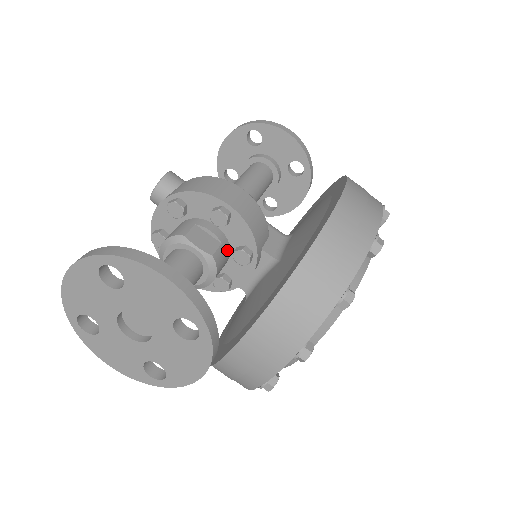
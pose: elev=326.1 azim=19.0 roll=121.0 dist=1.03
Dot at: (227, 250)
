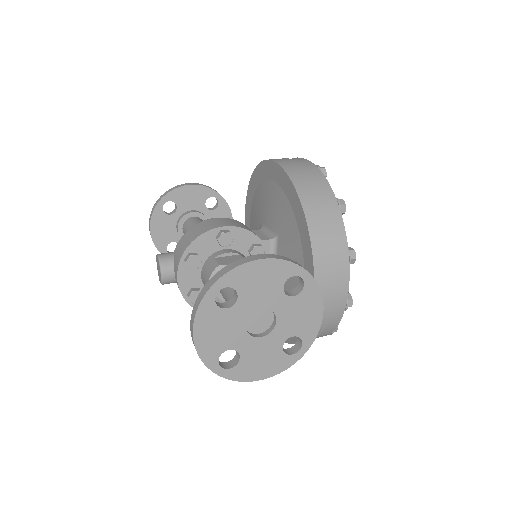
Dot at: occluded
